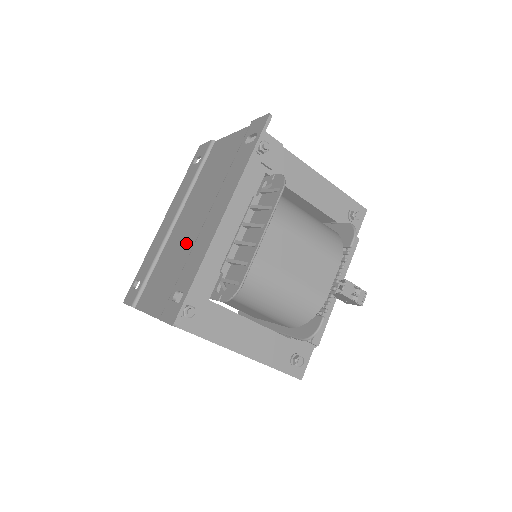
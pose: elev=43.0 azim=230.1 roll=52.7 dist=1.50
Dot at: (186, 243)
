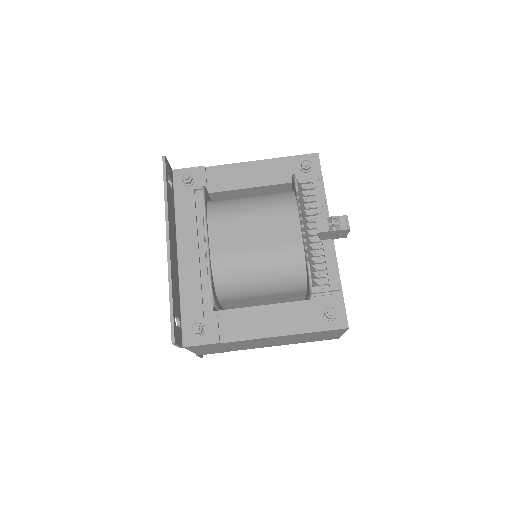
Dot at: occluded
